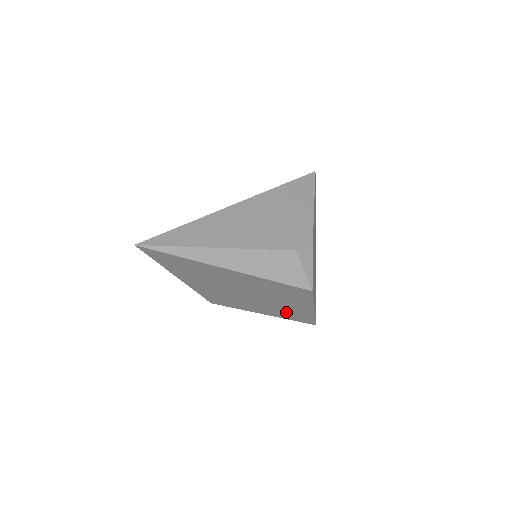
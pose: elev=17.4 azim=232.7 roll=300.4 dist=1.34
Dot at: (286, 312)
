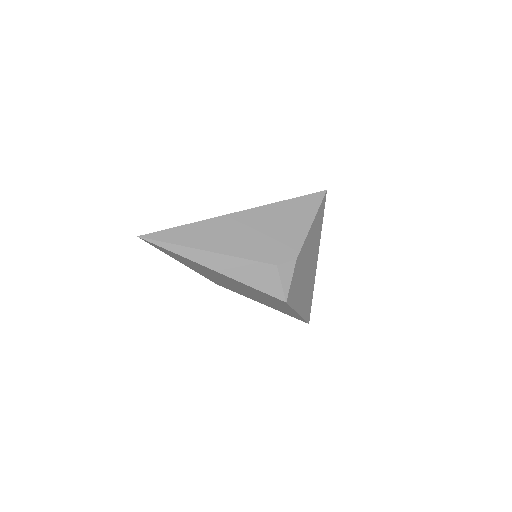
Dot at: (278, 308)
